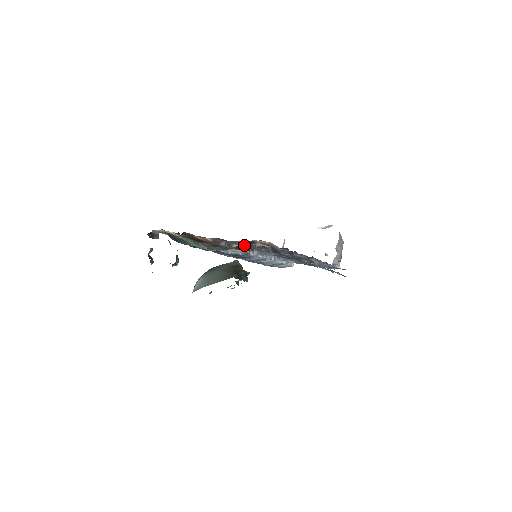
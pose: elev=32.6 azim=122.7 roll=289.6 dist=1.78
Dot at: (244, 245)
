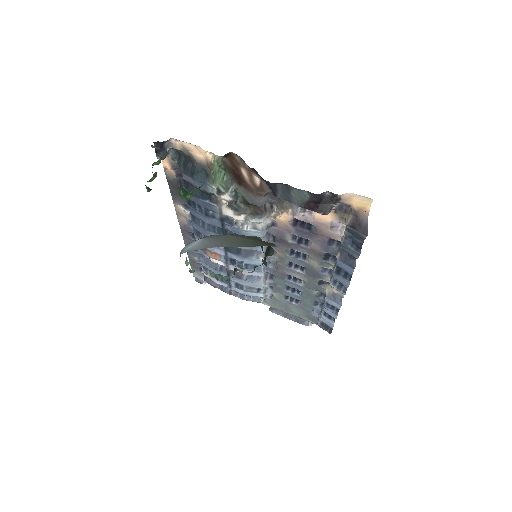
Dot at: (321, 200)
